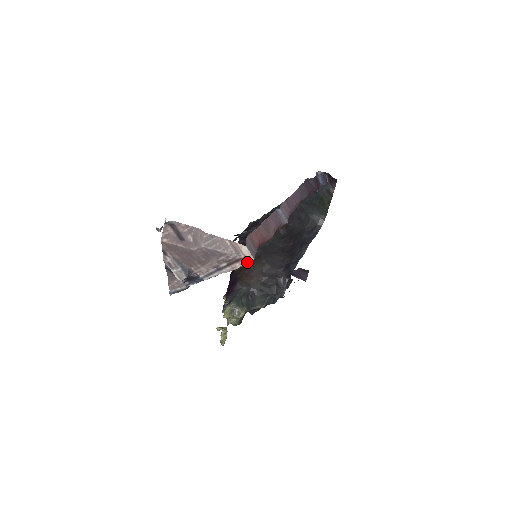
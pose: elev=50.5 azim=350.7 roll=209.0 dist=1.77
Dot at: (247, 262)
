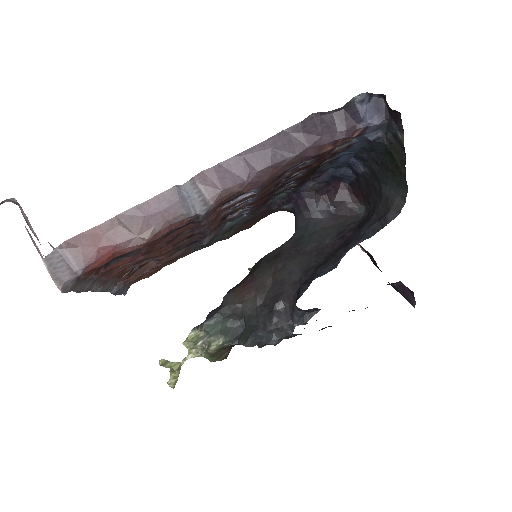
Dot at: occluded
